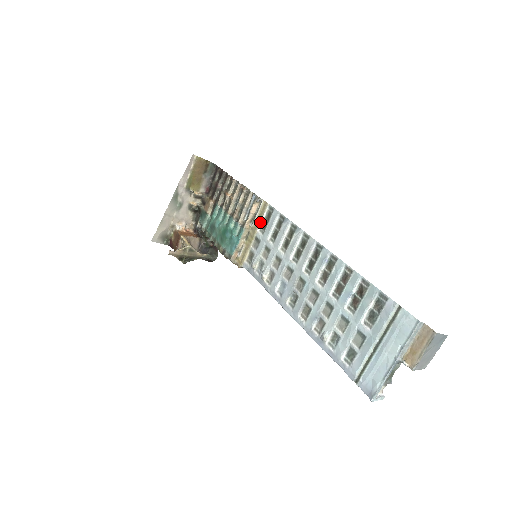
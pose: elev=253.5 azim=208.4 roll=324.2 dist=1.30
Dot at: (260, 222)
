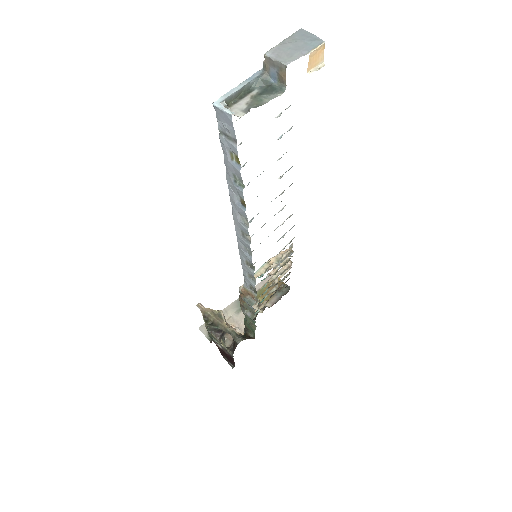
Dot at: (281, 250)
